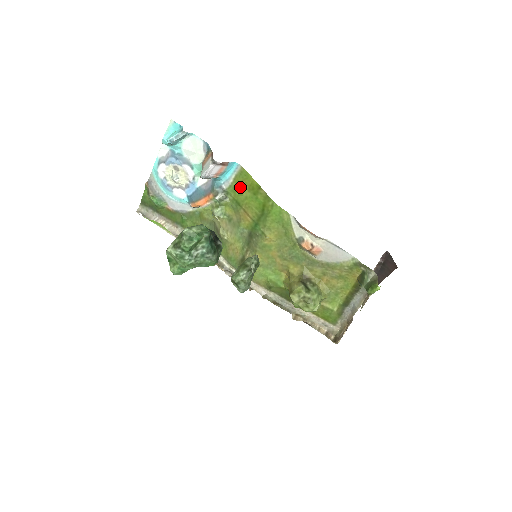
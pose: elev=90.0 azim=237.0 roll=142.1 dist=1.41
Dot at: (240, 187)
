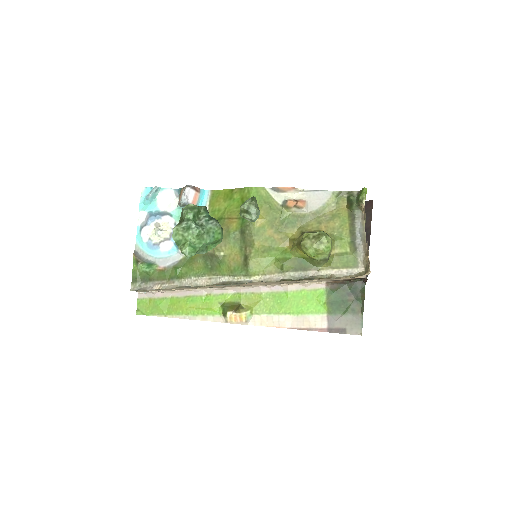
Dot at: (217, 206)
